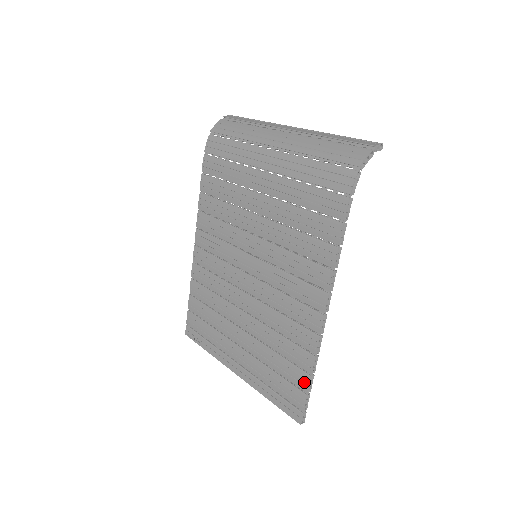
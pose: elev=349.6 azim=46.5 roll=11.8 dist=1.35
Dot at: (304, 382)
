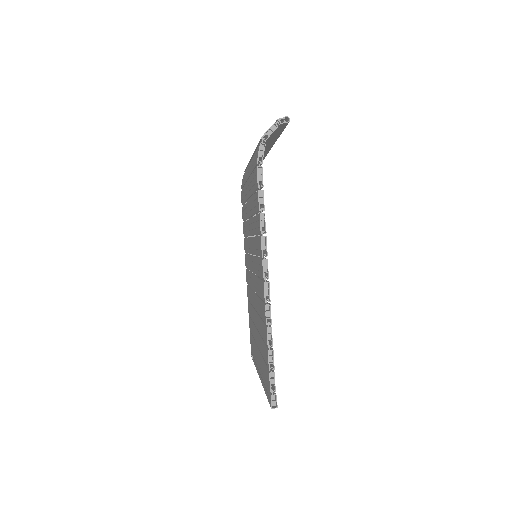
Dot at: (267, 359)
